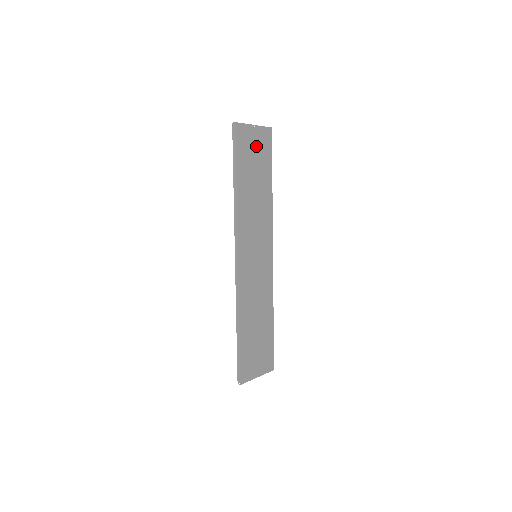
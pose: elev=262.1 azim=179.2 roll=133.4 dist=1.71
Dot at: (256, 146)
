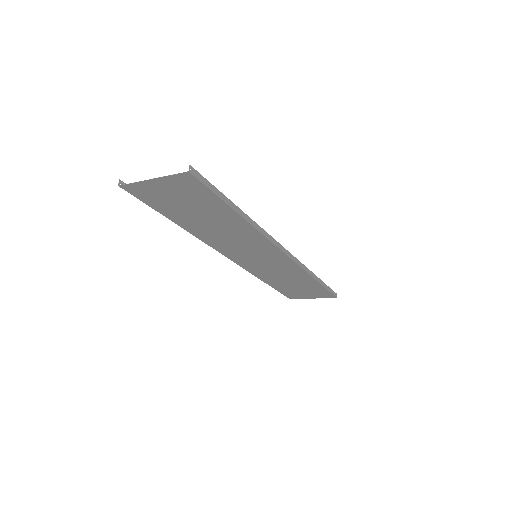
Dot at: (176, 194)
